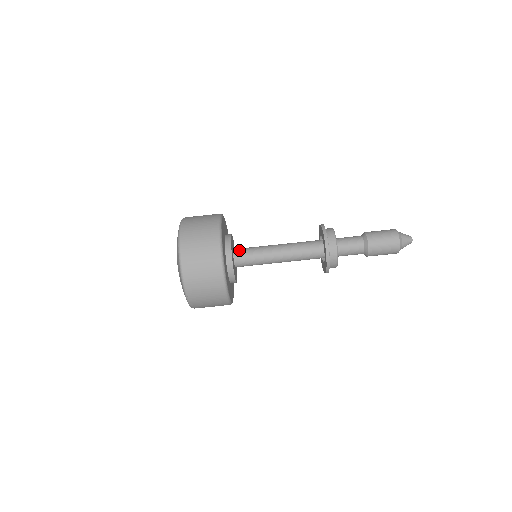
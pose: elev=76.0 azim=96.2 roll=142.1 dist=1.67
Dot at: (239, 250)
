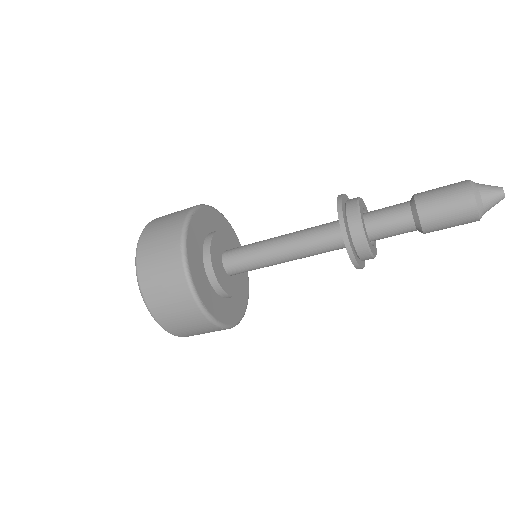
Dot at: (231, 249)
